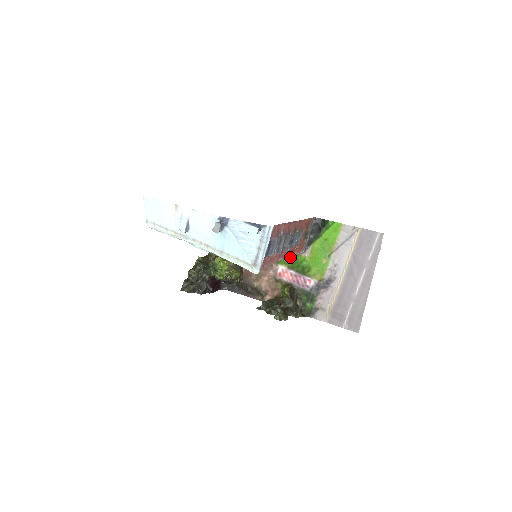
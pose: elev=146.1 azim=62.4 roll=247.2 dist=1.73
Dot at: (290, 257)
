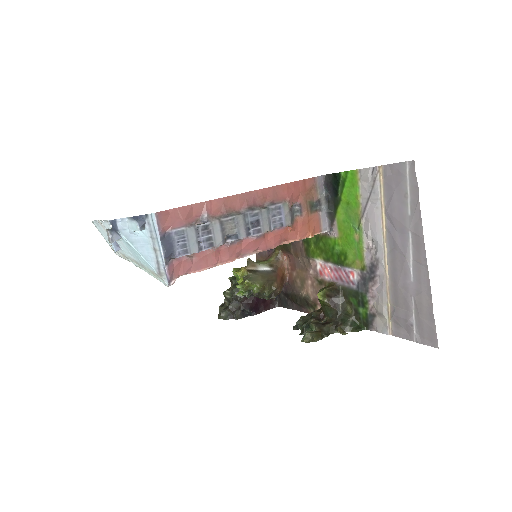
Dot at: (321, 244)
